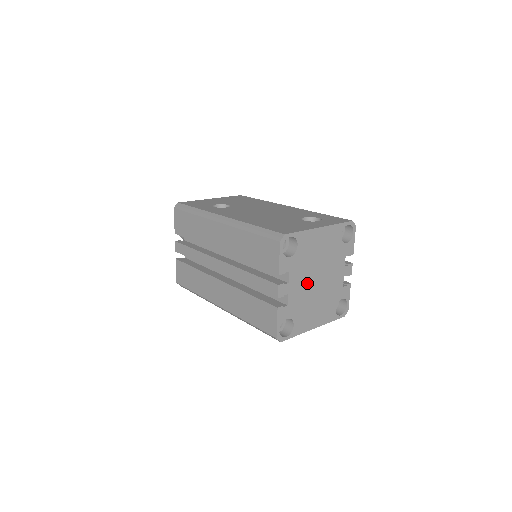
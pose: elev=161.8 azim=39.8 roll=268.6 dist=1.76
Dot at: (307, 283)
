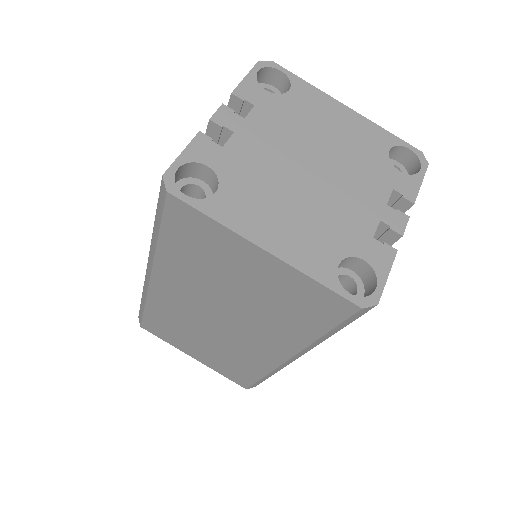
Dot at: (284, 154)
